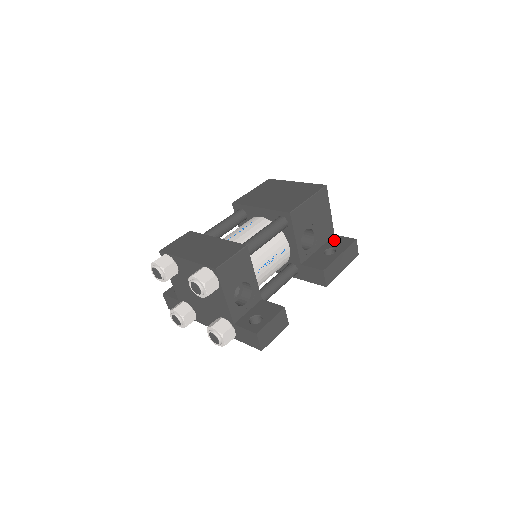
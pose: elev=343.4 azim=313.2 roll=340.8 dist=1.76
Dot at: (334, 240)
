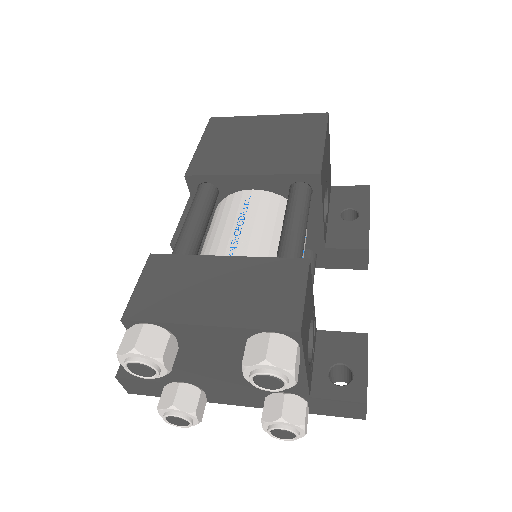
Dot at: (339, 194)
